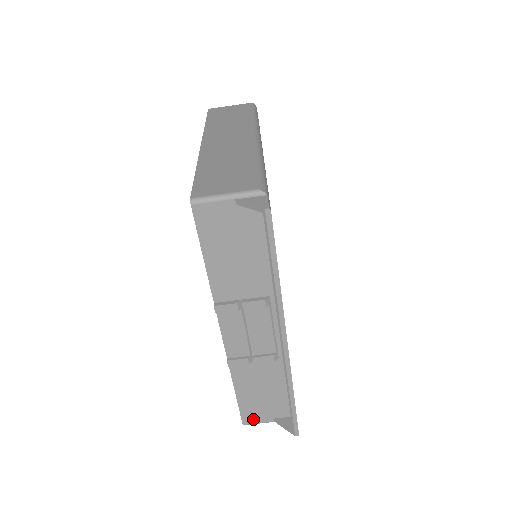
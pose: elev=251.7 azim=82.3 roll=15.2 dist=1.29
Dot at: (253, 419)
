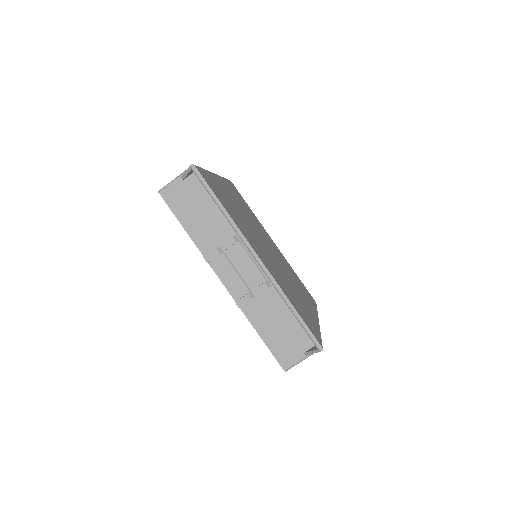
Dot at: (288, 360)
